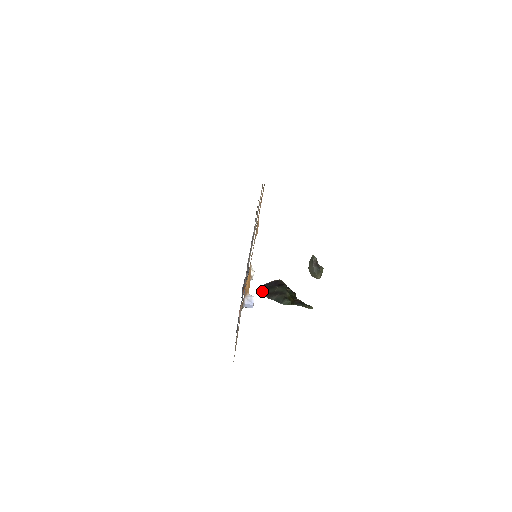
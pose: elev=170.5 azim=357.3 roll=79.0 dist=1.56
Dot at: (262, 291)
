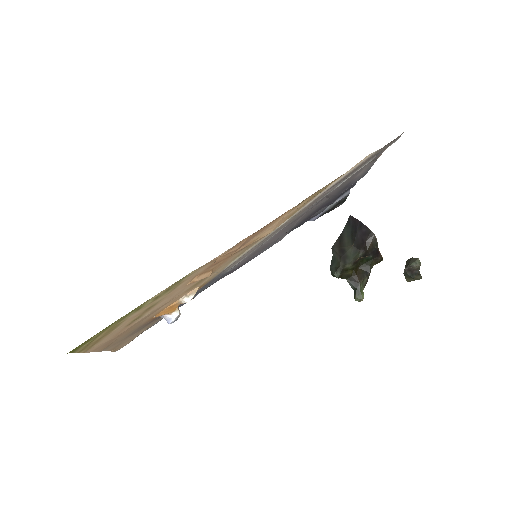
Dot at: (346, 226)
